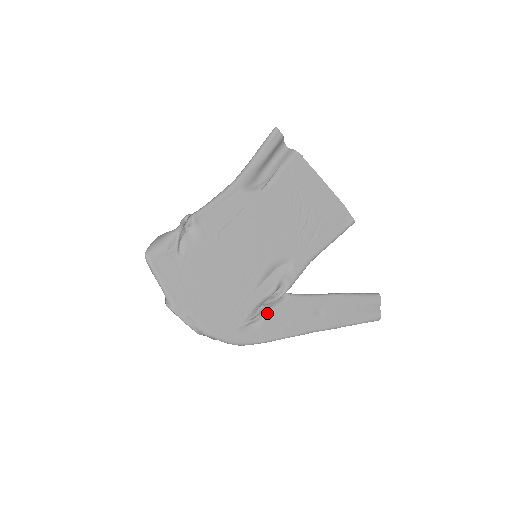
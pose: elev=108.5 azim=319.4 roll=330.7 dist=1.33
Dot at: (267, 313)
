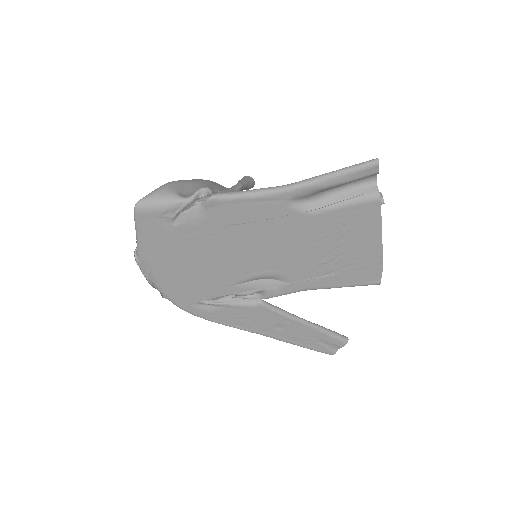
Dot at: (229, 305)
